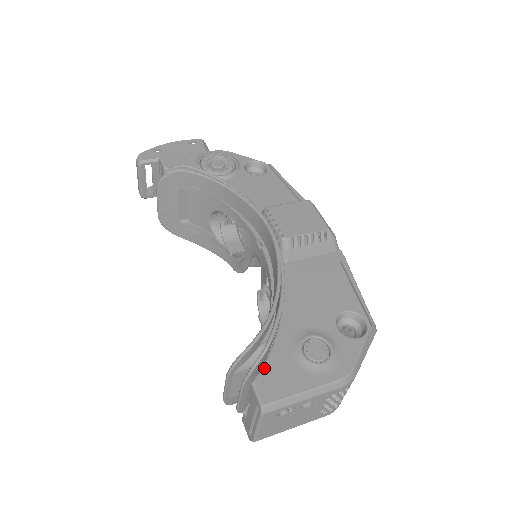
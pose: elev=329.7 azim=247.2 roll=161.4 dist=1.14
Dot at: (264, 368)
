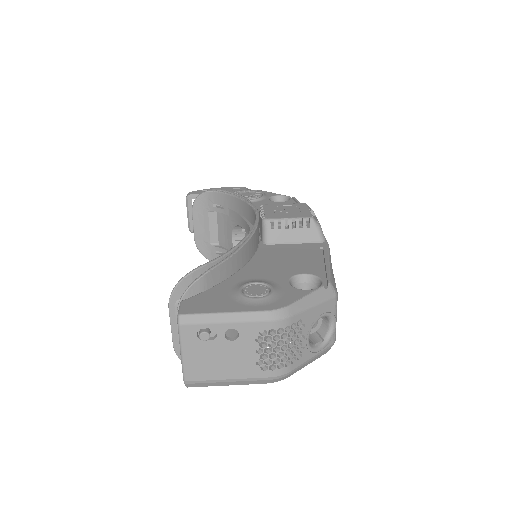
Dot at: (198, 295)
